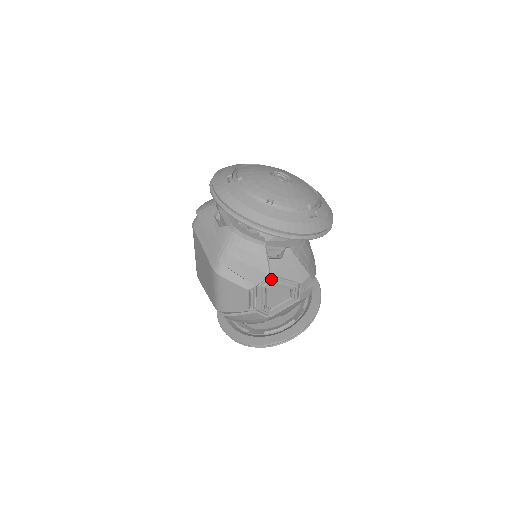
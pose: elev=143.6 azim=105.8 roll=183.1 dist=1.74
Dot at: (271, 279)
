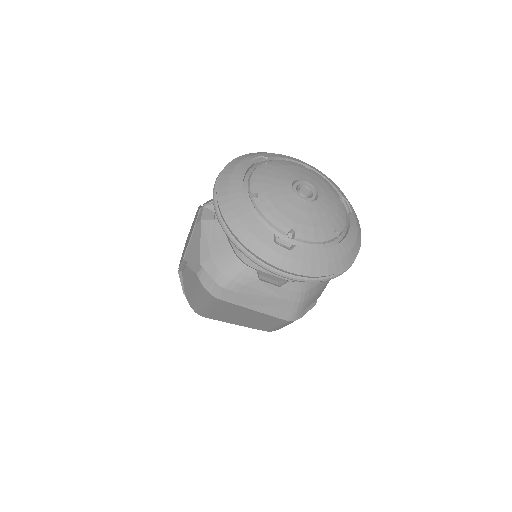
Dot at: occluded
